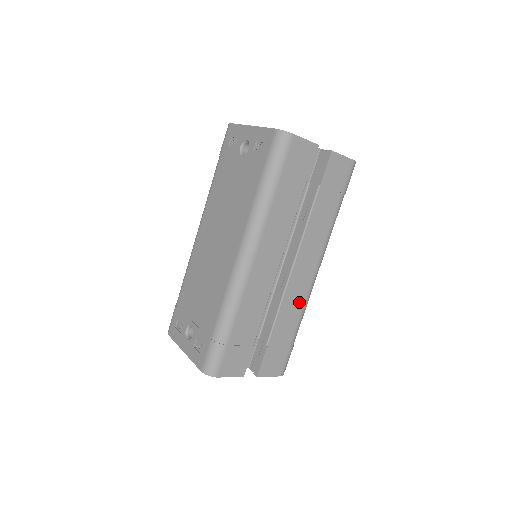
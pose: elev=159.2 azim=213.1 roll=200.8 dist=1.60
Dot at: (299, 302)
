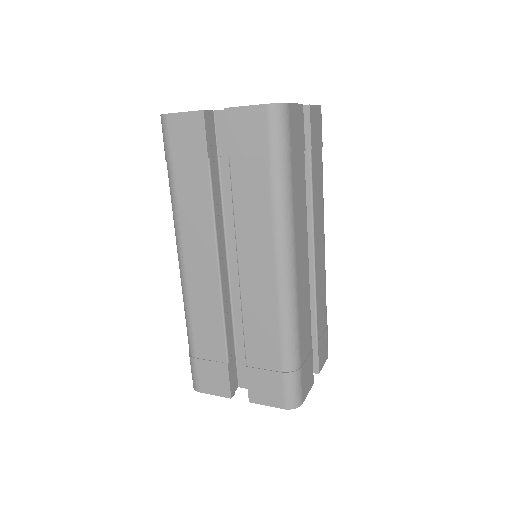
Dot at: (269, 312)
